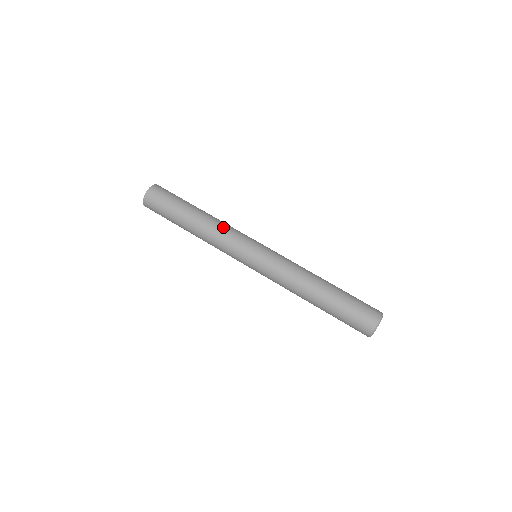
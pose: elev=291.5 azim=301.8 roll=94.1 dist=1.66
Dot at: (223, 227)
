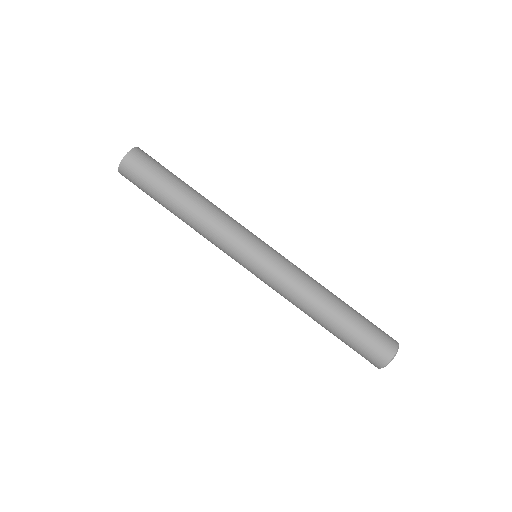
Dot at: (213, 225)
